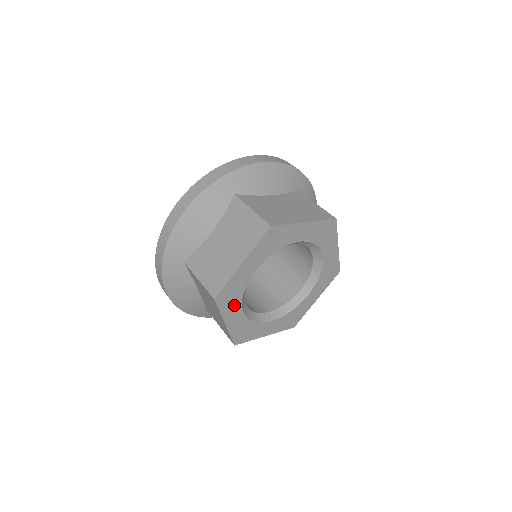
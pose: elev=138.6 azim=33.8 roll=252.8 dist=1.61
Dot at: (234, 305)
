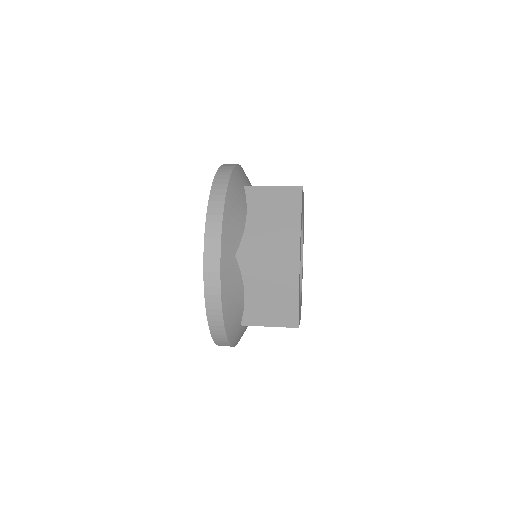
Dot at: occluded
